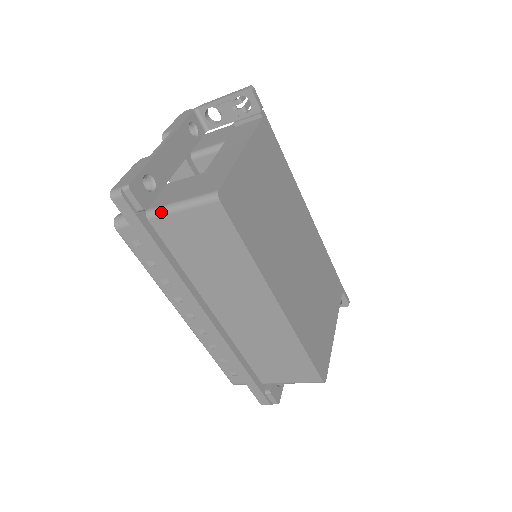
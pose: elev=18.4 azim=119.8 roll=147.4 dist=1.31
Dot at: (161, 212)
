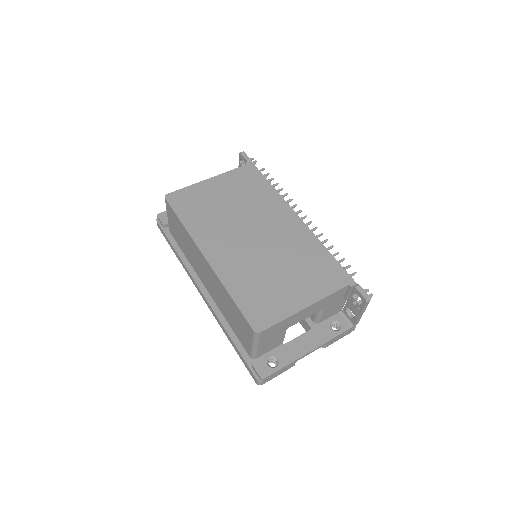
Dot at: (168, 223)
